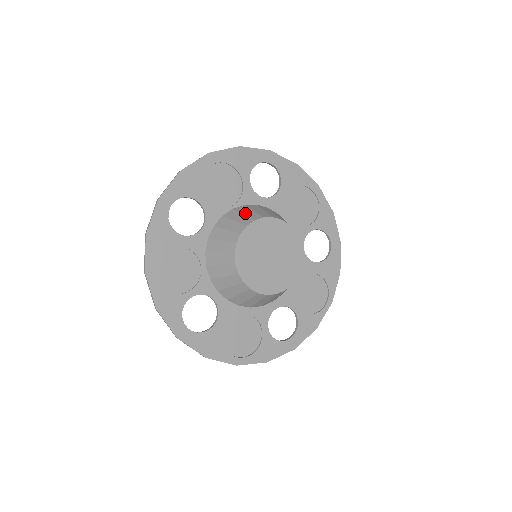
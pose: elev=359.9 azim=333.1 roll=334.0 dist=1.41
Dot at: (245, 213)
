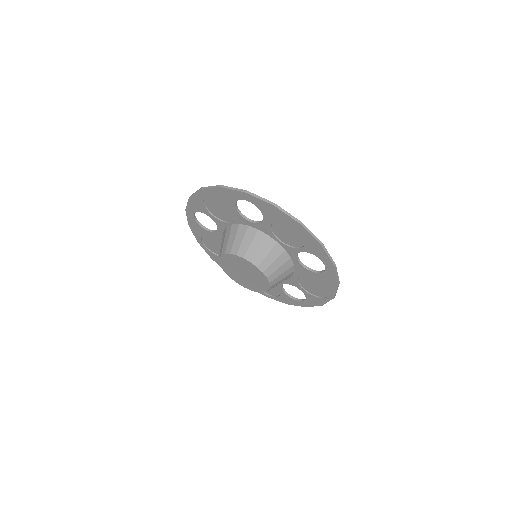
Dot at: (229, 238)
